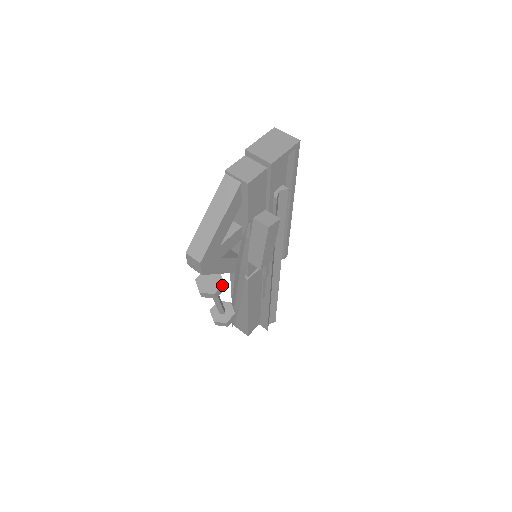
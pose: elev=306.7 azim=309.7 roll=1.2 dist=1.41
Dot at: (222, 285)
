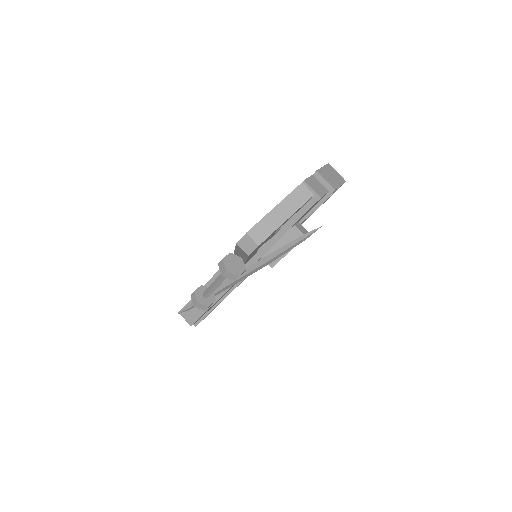
Dot at: (244, 271)
